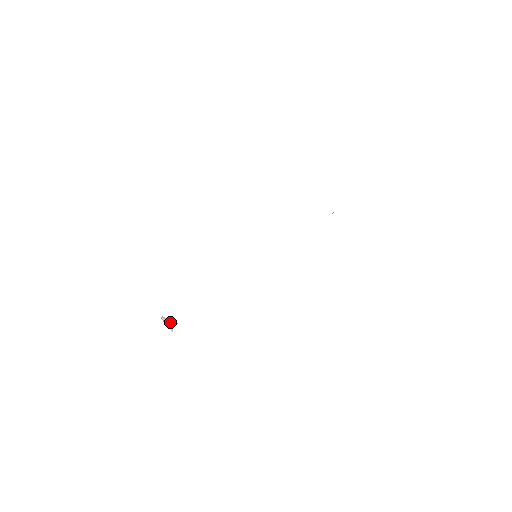
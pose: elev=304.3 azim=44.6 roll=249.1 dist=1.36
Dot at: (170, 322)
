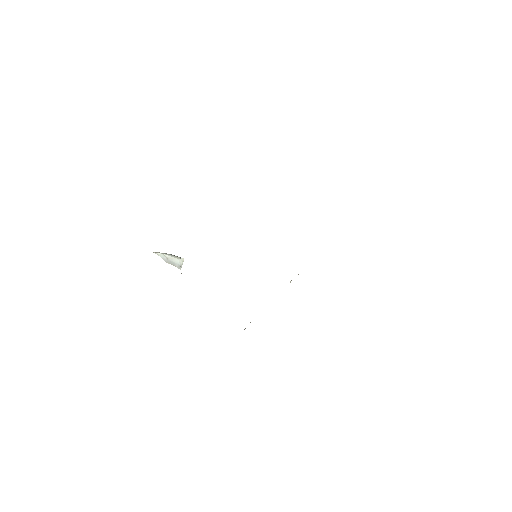
Dot at: occluded
